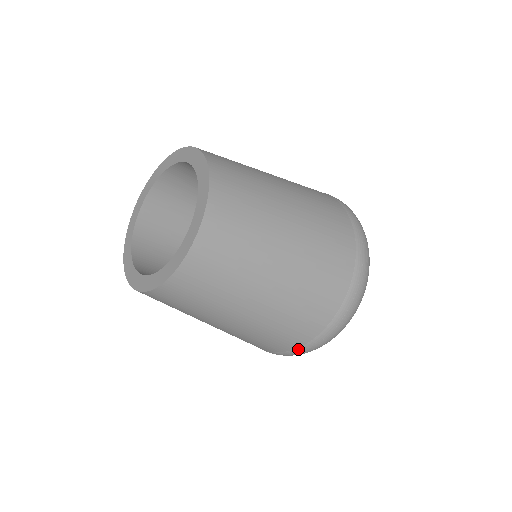
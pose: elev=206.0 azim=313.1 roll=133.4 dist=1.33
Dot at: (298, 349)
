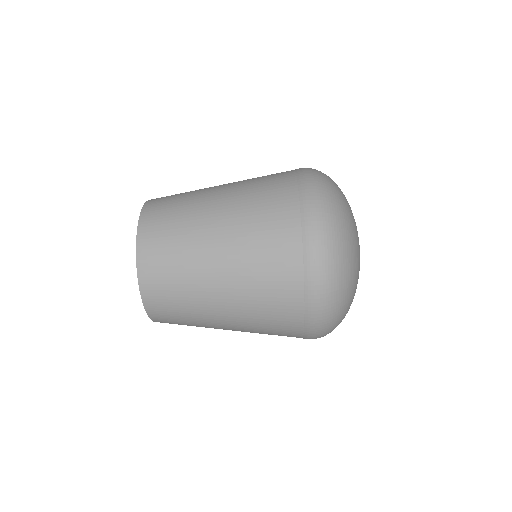
Dot at: (305, 247)
